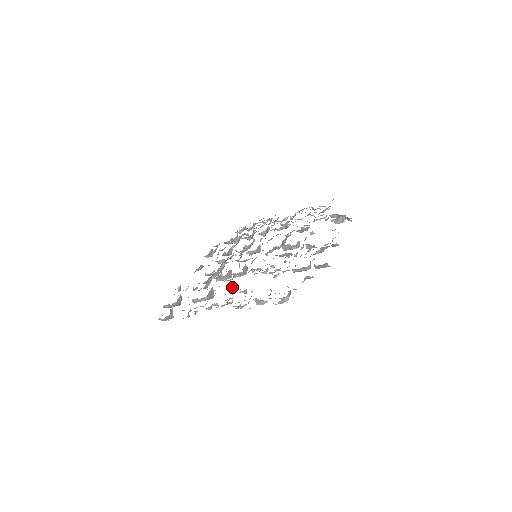
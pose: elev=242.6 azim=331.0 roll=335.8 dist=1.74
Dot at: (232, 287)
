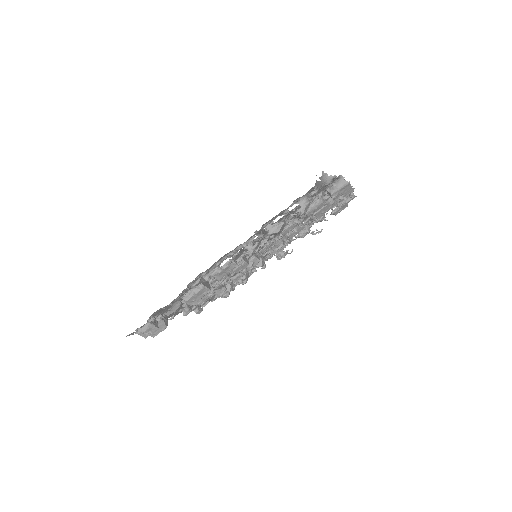
Dot at: (233, 261)
